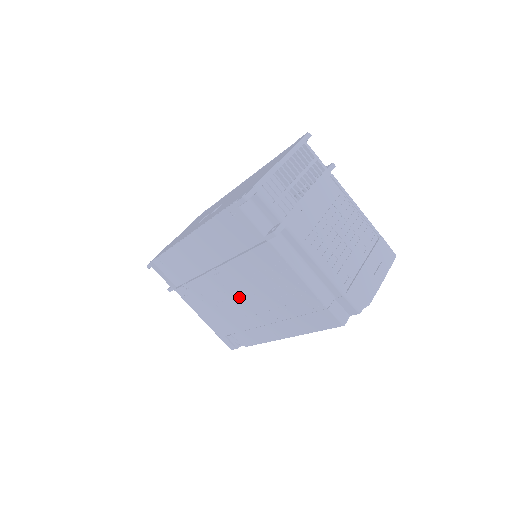
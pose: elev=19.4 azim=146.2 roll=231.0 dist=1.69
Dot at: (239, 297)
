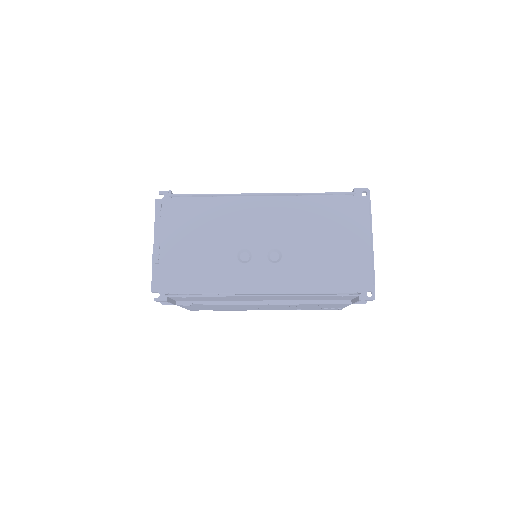
Dot at: occluded
